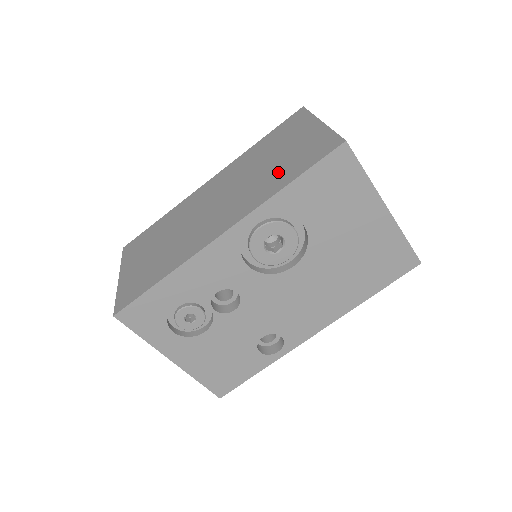
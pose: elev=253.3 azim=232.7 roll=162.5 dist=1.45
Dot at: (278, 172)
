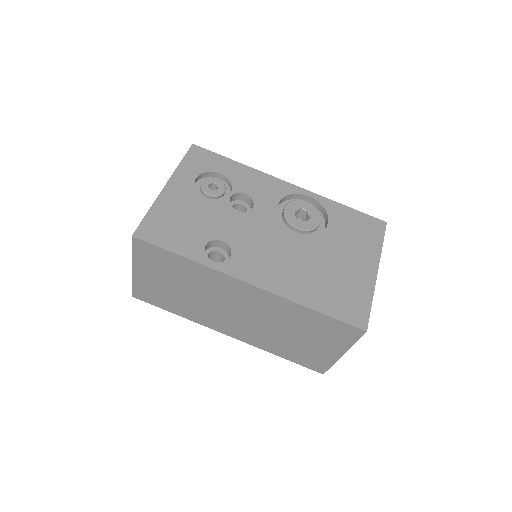
Dot at: occluded
